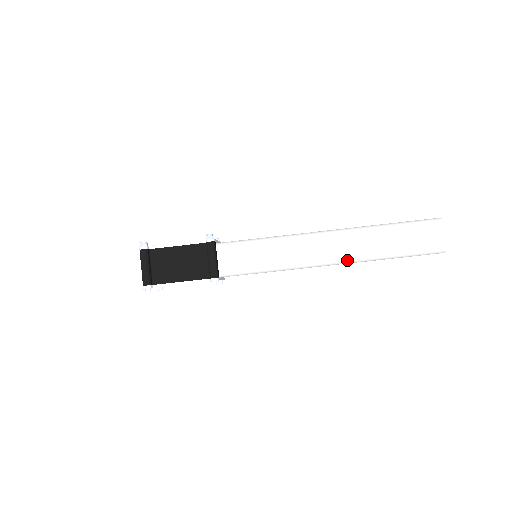
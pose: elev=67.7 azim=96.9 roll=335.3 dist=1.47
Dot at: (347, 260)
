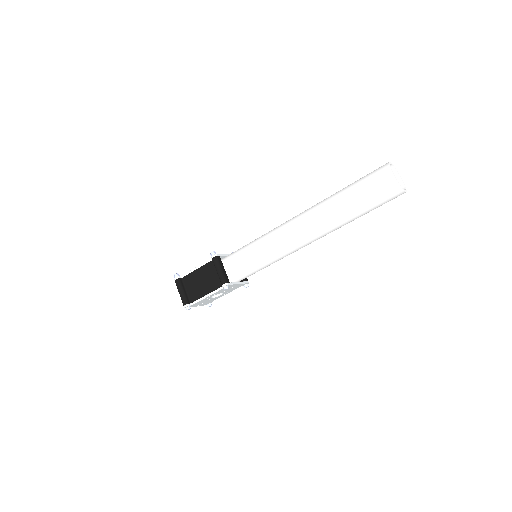
Dot at: (319, 233)
